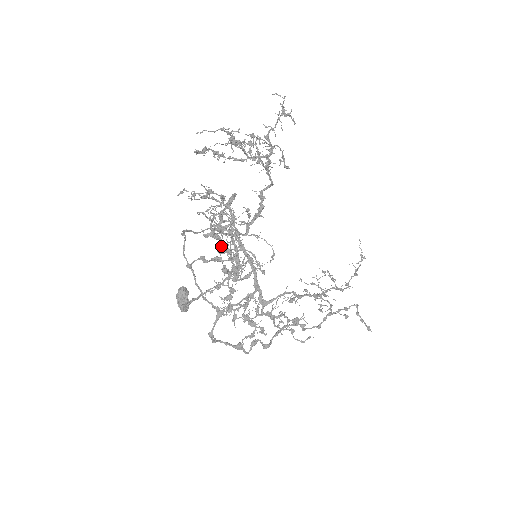
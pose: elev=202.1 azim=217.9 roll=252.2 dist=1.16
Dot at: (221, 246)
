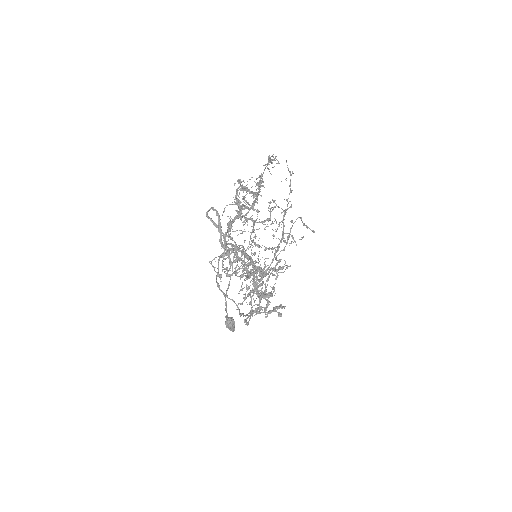
Dot at: (235, 270)
